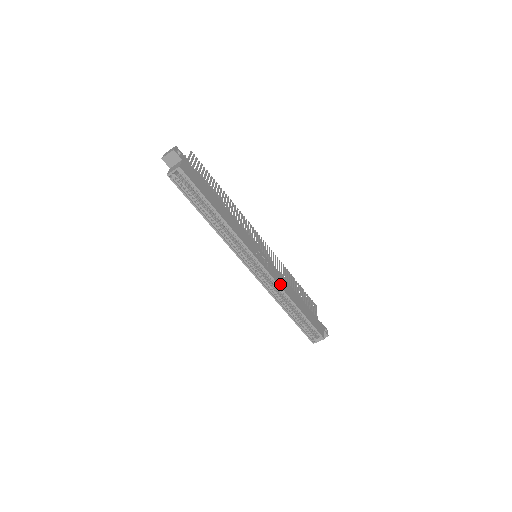
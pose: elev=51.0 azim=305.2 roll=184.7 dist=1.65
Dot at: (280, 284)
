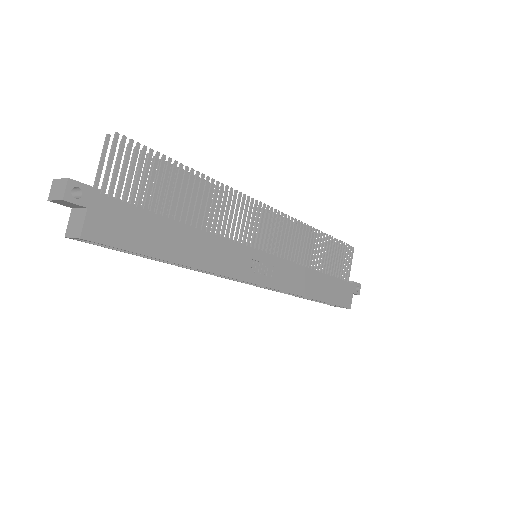
Dot at: (290, 288)
